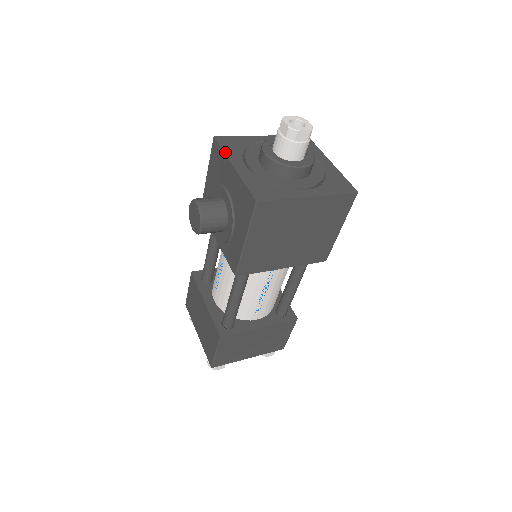
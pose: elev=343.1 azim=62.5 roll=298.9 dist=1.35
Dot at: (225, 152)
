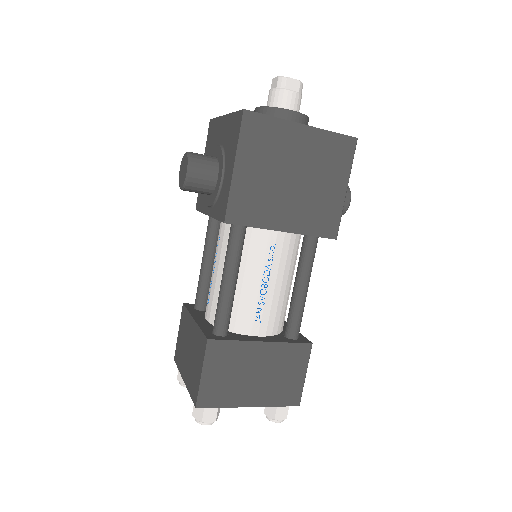
Dot at: (219, 117)
